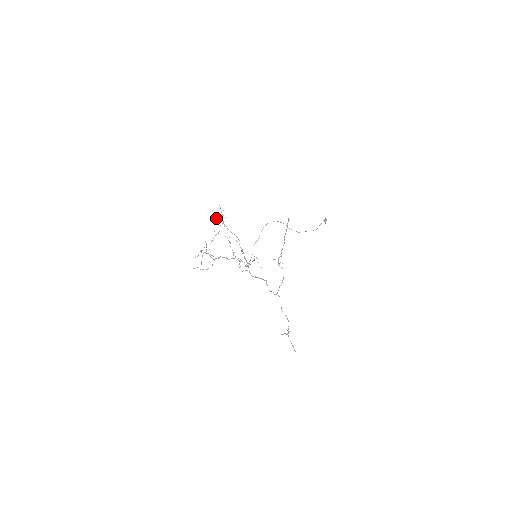
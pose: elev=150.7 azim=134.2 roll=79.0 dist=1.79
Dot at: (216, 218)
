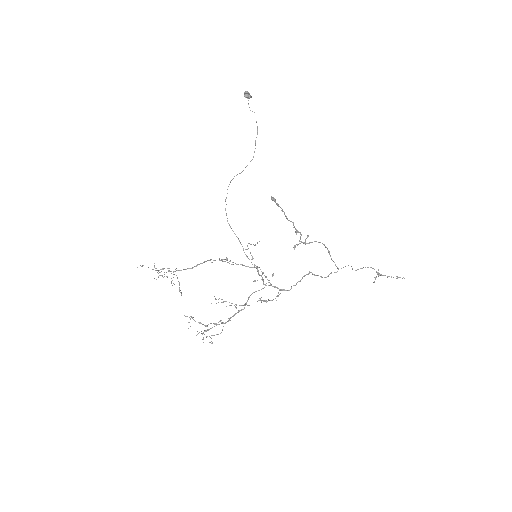
Dot at: occluded
